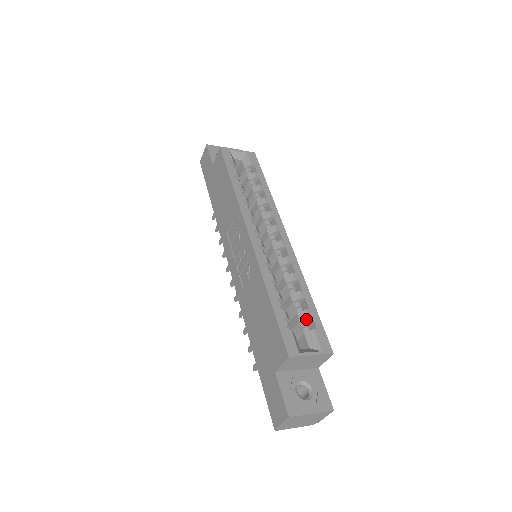
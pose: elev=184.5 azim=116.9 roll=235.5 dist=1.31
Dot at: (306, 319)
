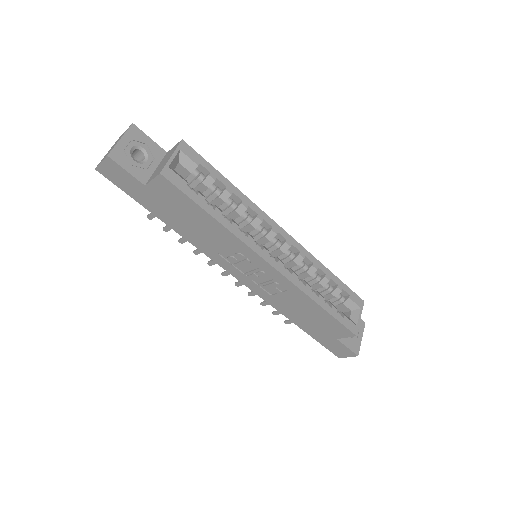
Dot at: (339, 293)
